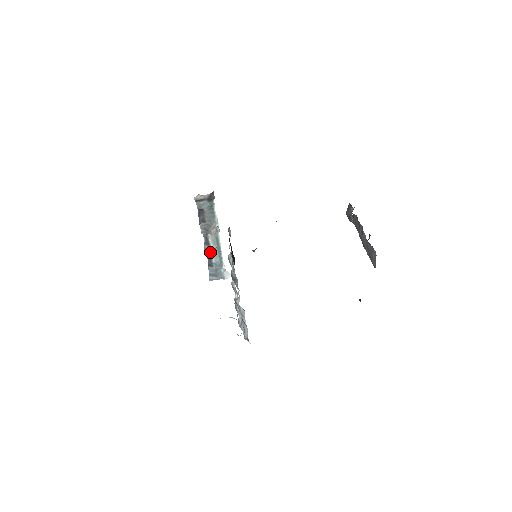
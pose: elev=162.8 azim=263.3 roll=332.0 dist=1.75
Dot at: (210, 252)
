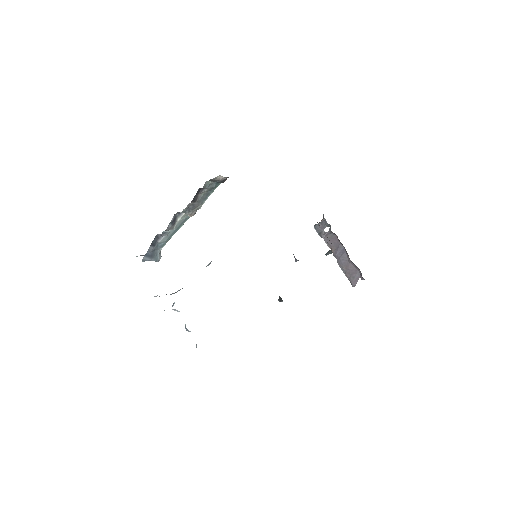
Dot at: (167, 232)
